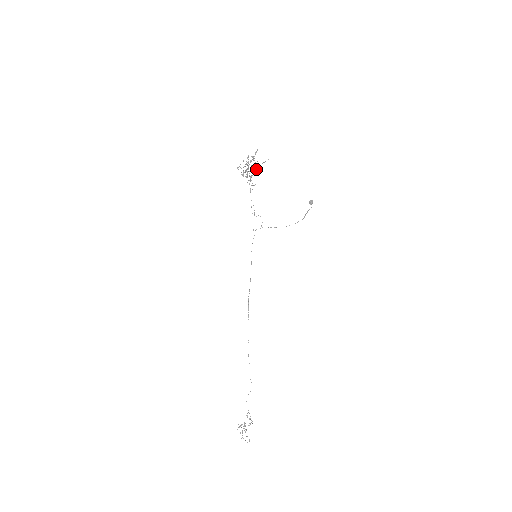
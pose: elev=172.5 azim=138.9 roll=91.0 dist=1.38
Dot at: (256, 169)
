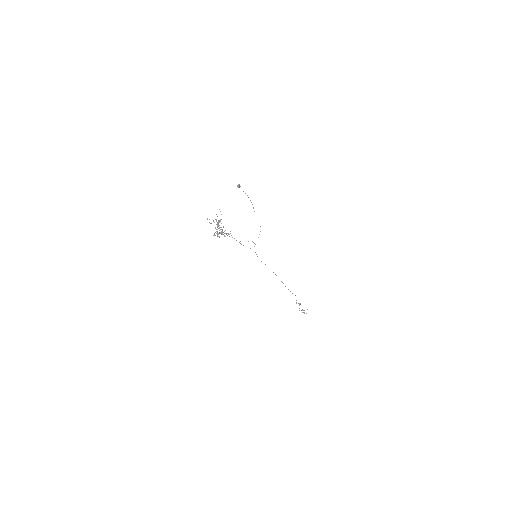
Dot at: (216, 221)
